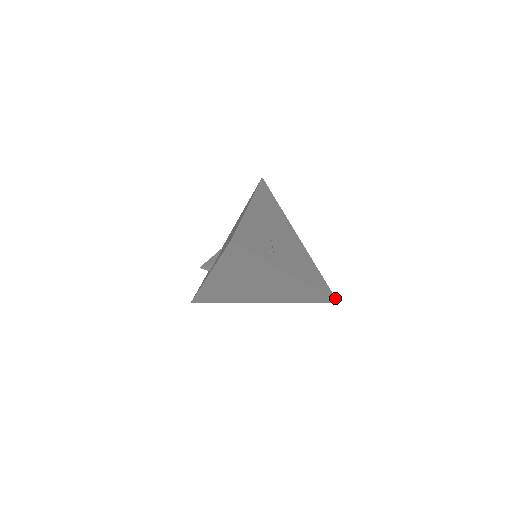
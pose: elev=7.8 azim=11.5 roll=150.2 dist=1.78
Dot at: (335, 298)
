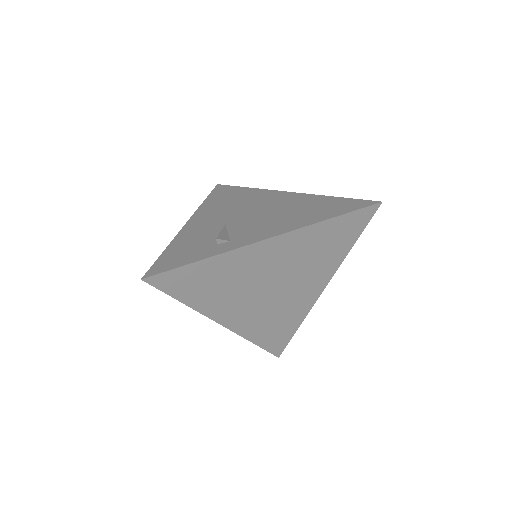
Dot at: (373, 202)
